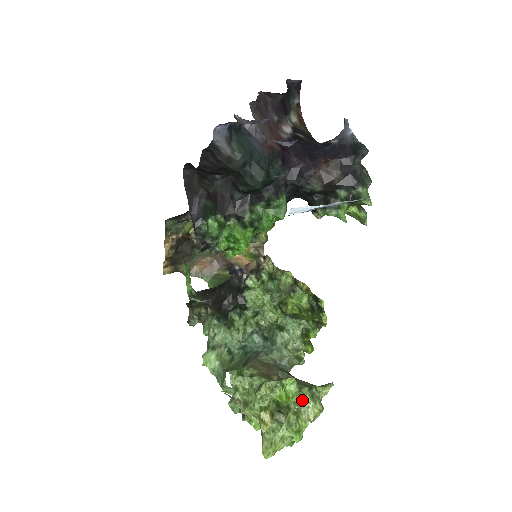
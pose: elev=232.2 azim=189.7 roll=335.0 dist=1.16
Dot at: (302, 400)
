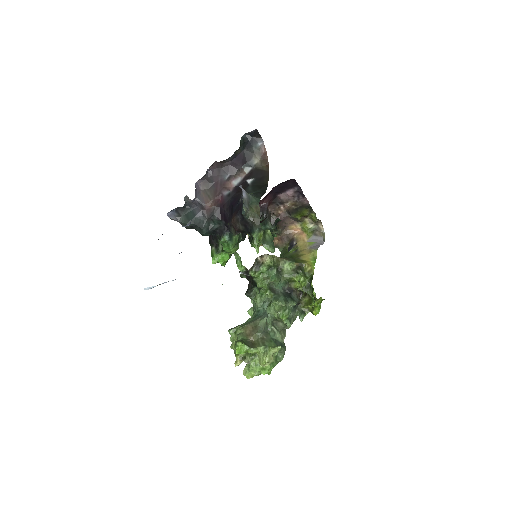
Dot at: (258, 353)
